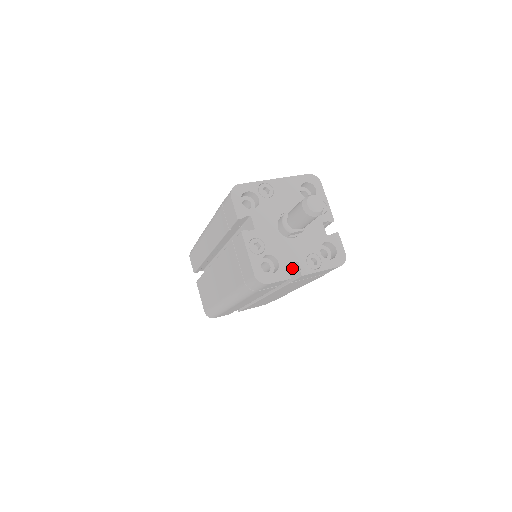
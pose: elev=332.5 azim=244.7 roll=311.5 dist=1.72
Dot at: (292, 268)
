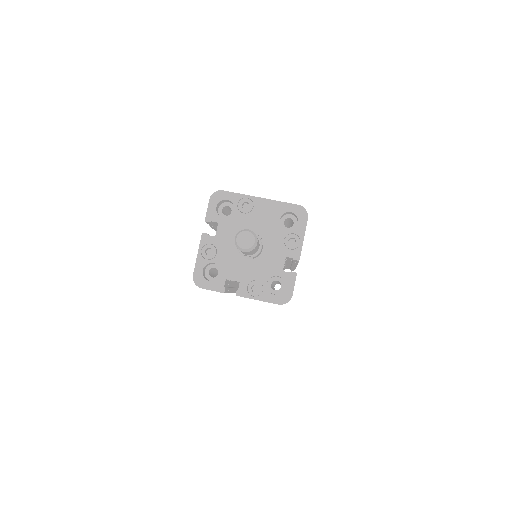
Dot at: occluded
